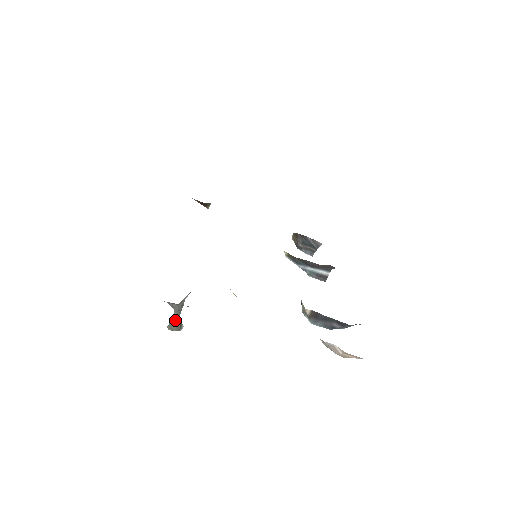
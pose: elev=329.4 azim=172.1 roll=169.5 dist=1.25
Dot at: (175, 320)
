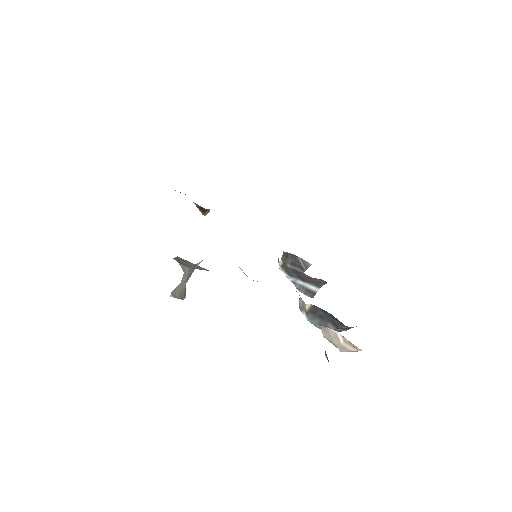
Dot at: (181, 286)
